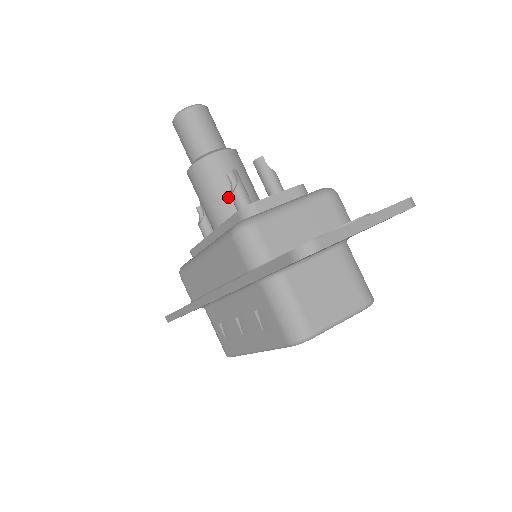
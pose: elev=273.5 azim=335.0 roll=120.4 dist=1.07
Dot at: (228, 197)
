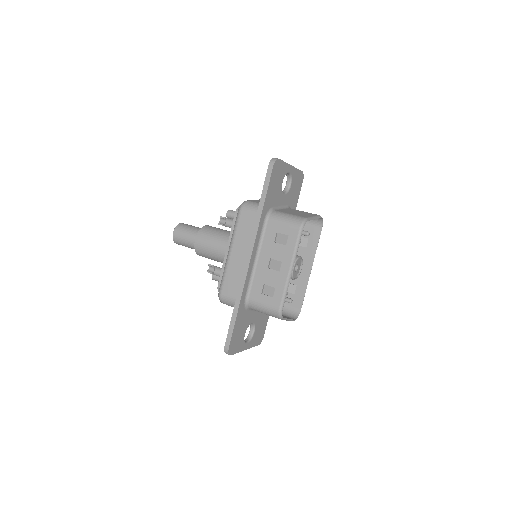
Dot at: (224, 233)
